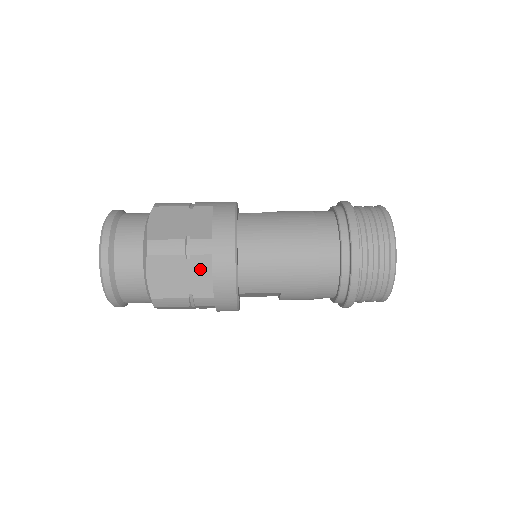
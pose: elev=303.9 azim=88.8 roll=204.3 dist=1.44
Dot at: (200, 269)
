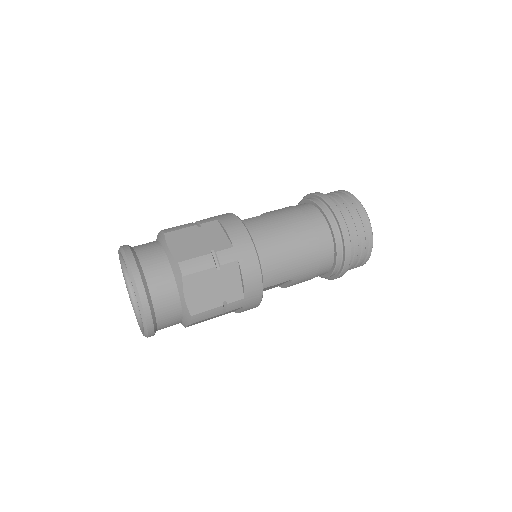
Dot at: (230, 276)
